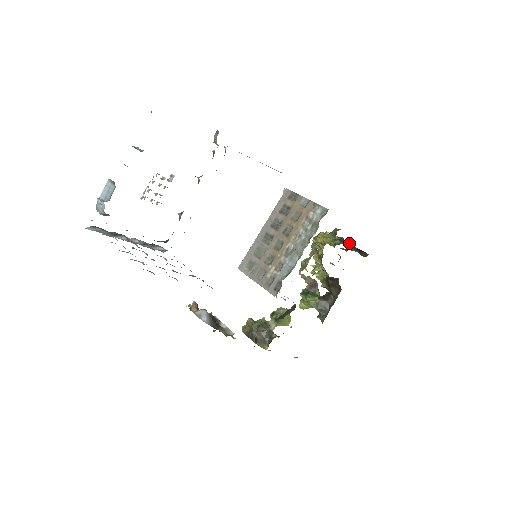
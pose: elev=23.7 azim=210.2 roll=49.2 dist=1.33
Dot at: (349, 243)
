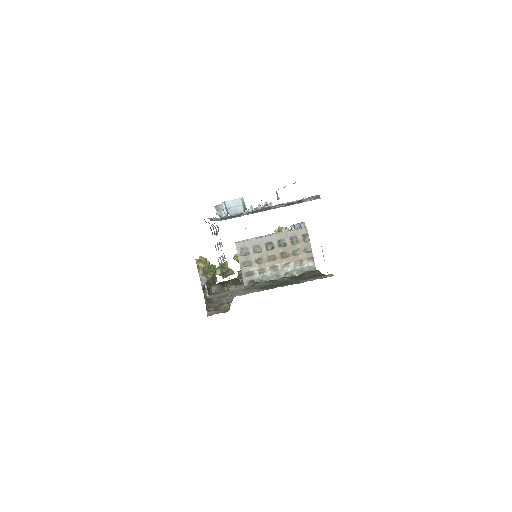
Dot at: occluded
